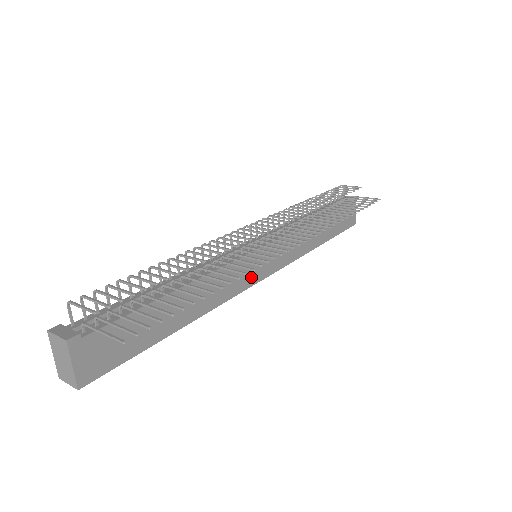
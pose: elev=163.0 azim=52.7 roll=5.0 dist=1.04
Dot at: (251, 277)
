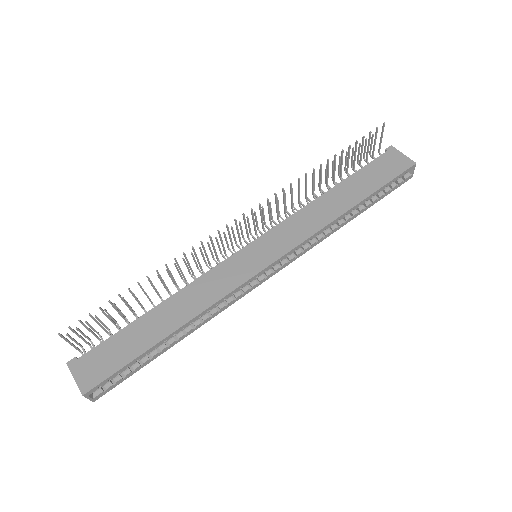
Dot at: (247, 271)
